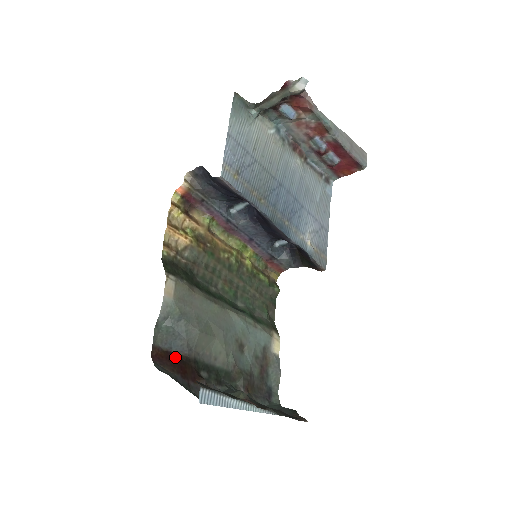
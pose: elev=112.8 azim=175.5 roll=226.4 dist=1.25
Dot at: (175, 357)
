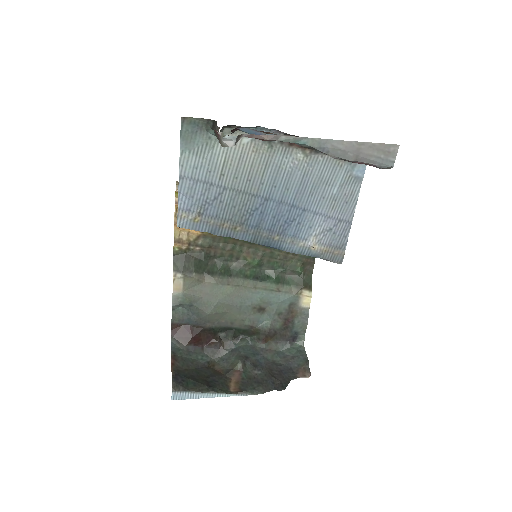
Dot at: (191, 330)
